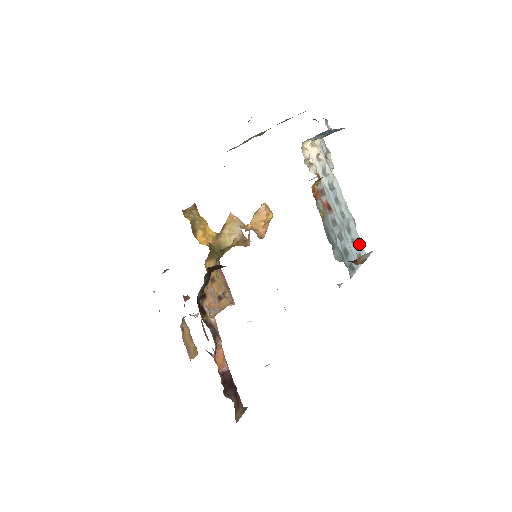
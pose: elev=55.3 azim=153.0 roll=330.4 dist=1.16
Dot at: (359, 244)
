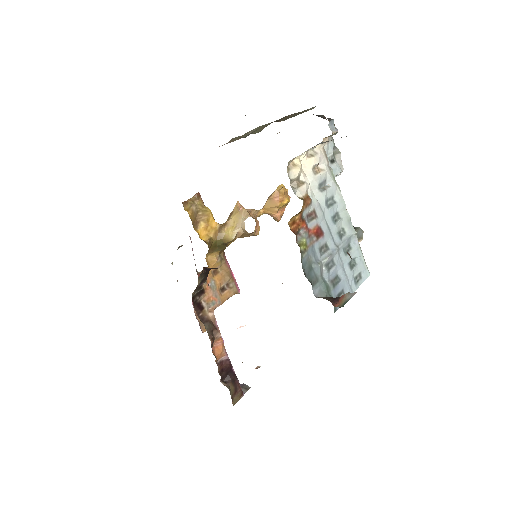
Dot at: (361, 263)
